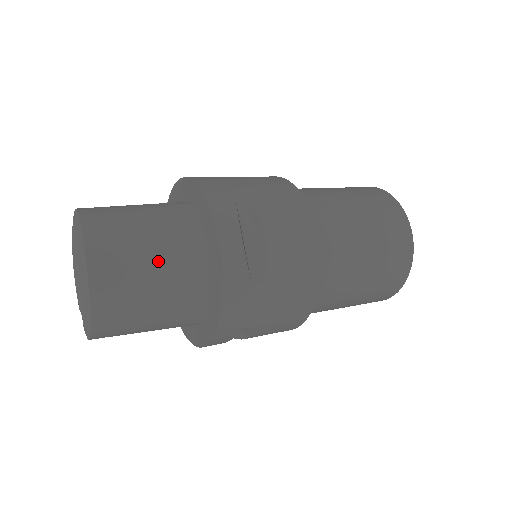
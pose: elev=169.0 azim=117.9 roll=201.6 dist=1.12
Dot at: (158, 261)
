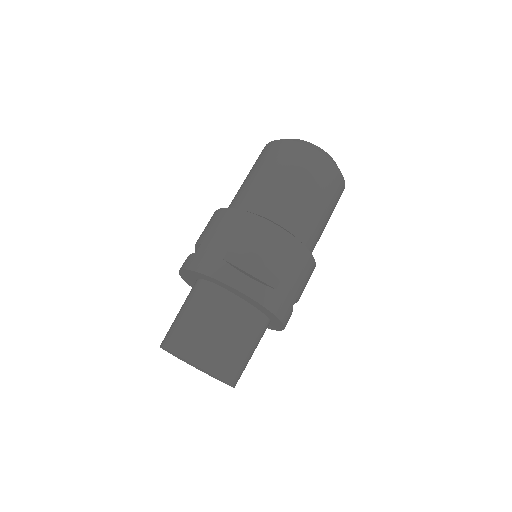
Dot at: (224, 328)
